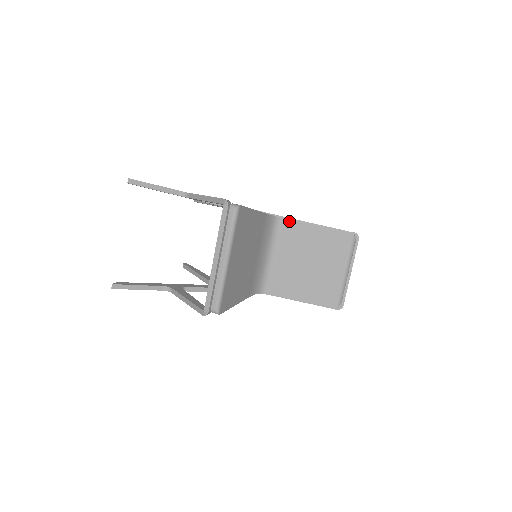
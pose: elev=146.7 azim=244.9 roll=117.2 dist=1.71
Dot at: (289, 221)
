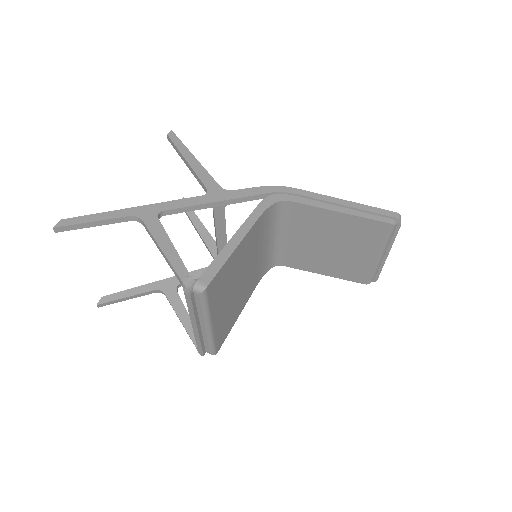
Dot at: (297, 204)
